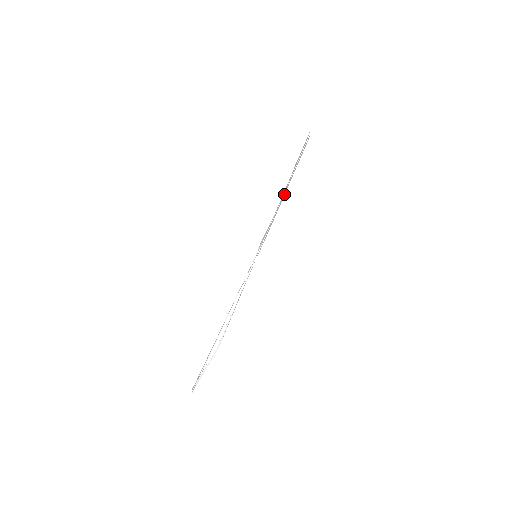
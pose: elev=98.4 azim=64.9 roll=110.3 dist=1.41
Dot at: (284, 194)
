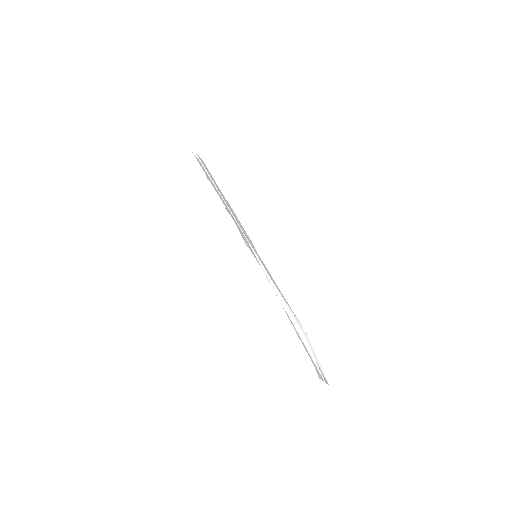
Dot at: (228, 205)
